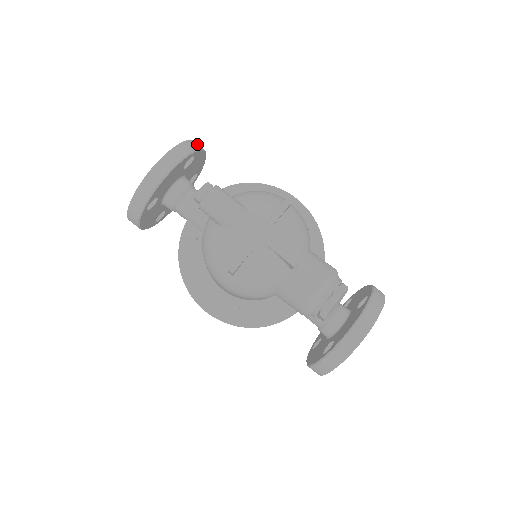
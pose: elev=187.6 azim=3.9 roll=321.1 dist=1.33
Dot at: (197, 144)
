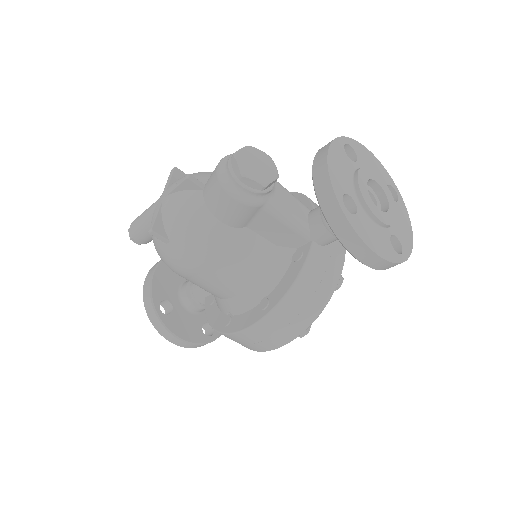
Dot at: occluded
